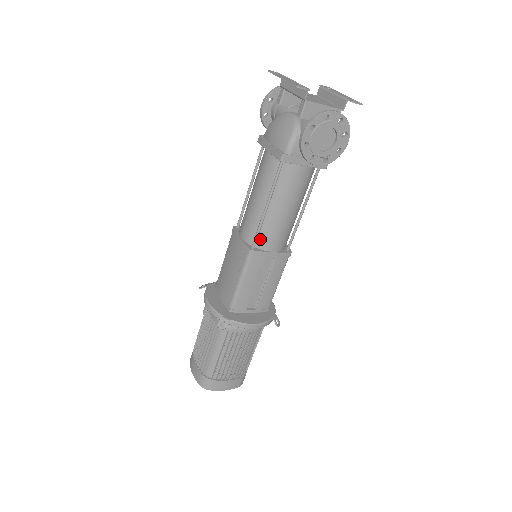
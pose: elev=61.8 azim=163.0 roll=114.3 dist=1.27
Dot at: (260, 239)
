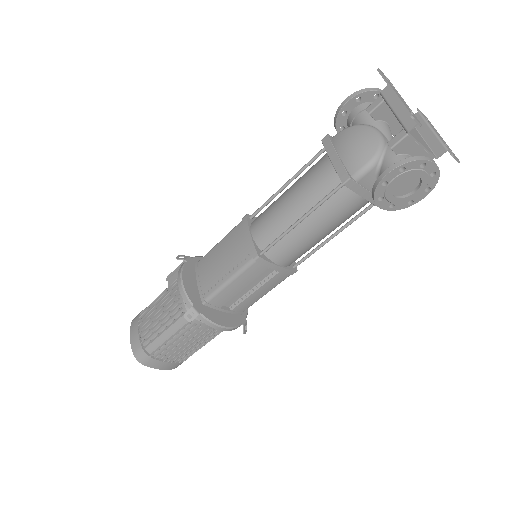
Dot at: (273, 248)
